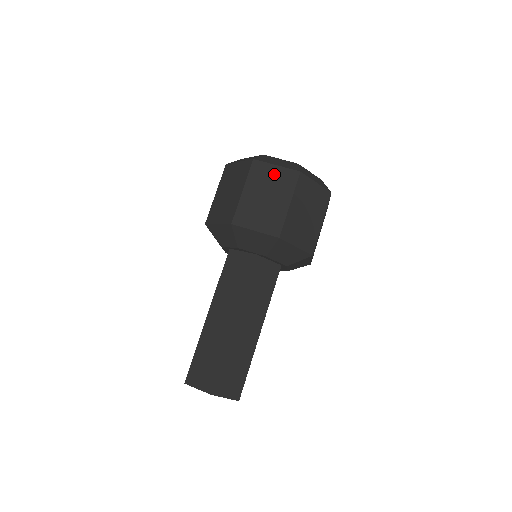
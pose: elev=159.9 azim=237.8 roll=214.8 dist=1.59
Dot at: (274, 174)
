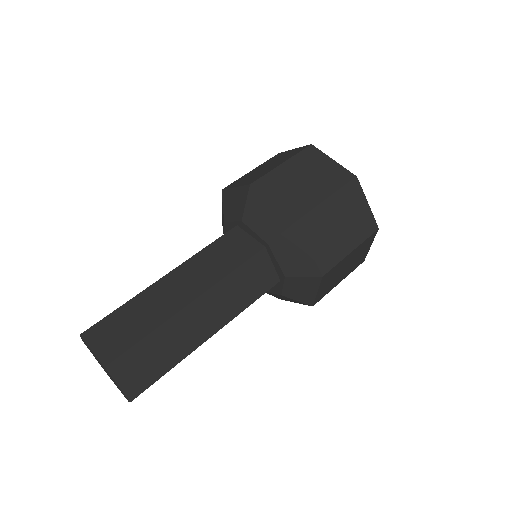
Dot at: (287, 154)
